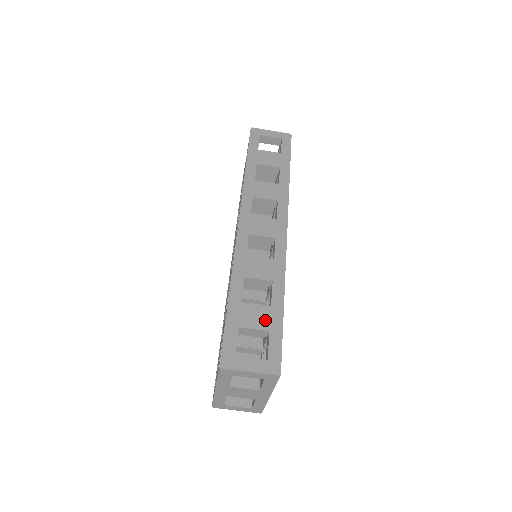
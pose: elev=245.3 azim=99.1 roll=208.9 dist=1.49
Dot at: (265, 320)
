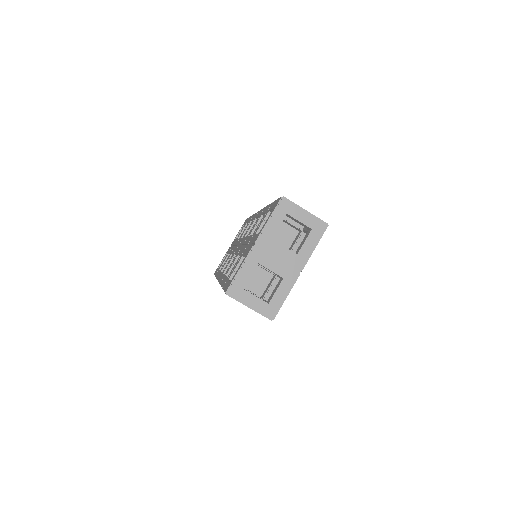
Dot at: occluded
